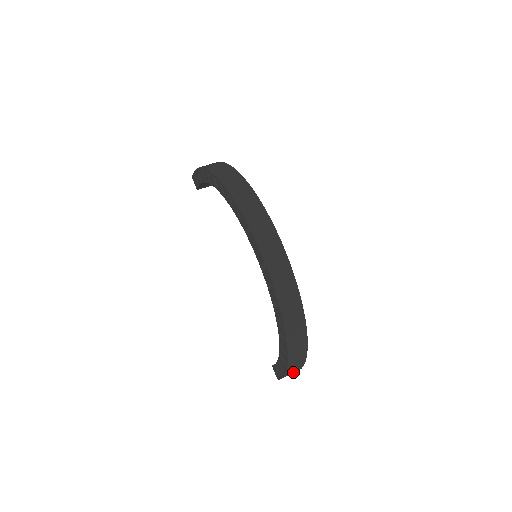
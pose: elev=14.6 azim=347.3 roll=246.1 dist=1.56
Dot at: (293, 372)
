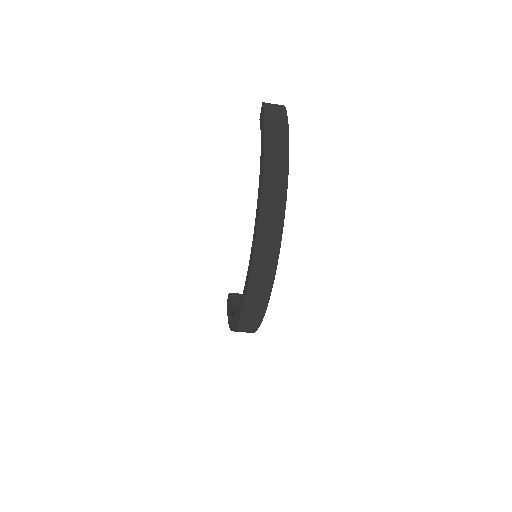
Dot at: occluded
